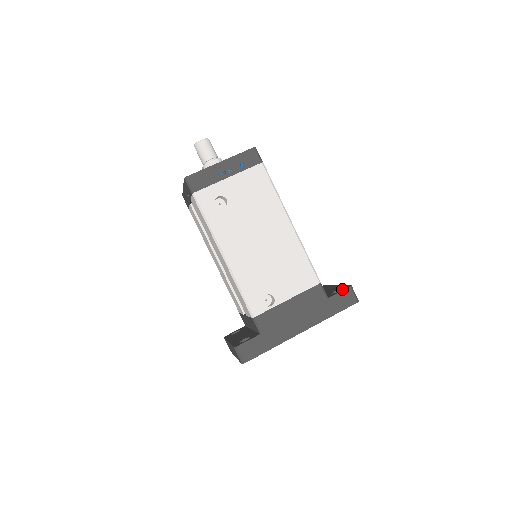
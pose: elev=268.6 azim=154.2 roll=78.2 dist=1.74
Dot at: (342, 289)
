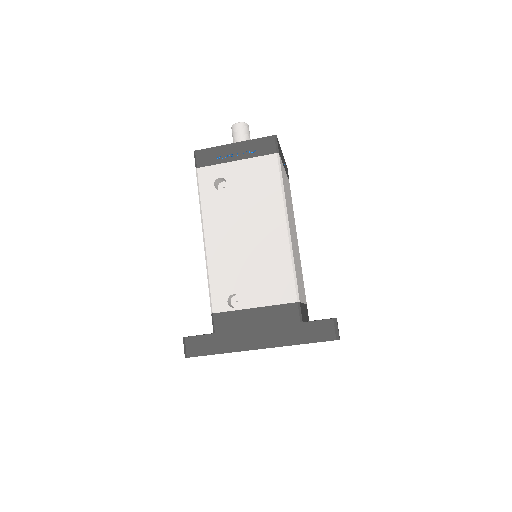
Dot at: (324, 319)
